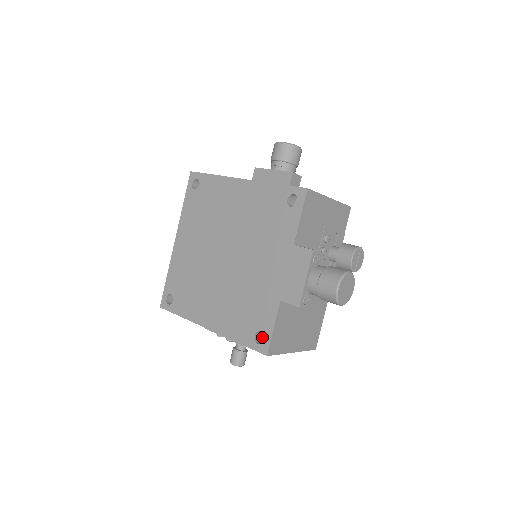
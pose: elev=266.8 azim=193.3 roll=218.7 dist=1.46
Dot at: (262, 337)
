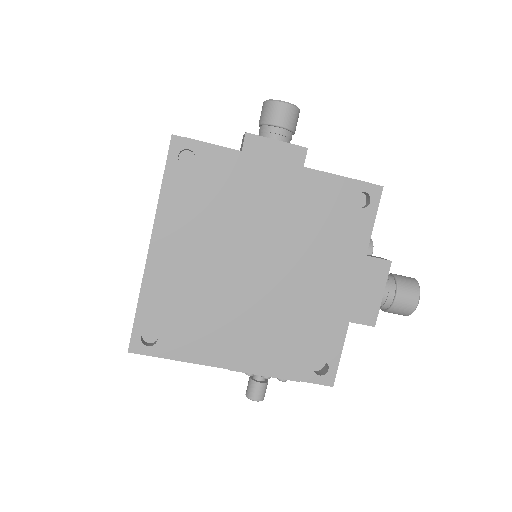
Dot at: occluded
